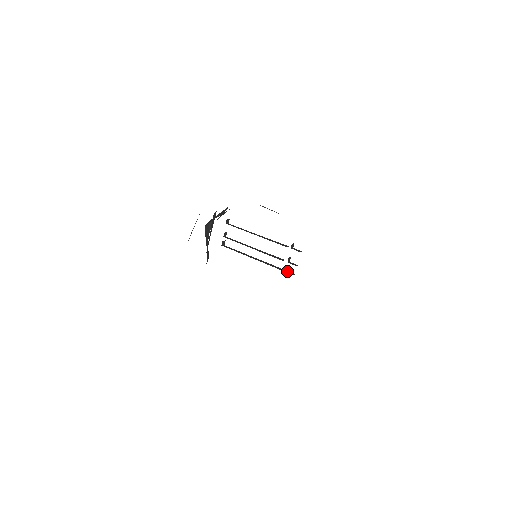
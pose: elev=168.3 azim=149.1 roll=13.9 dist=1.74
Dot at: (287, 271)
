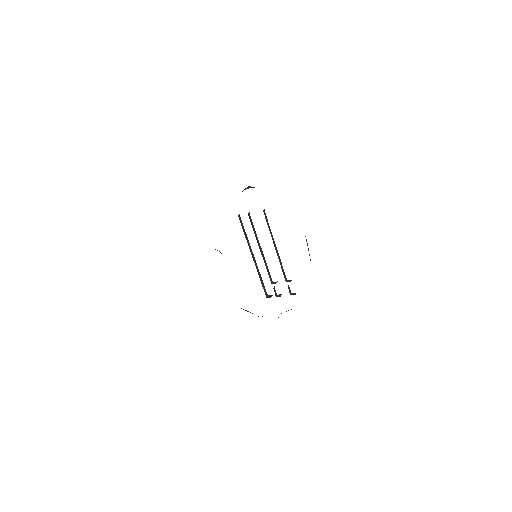
Dot at: occluded
